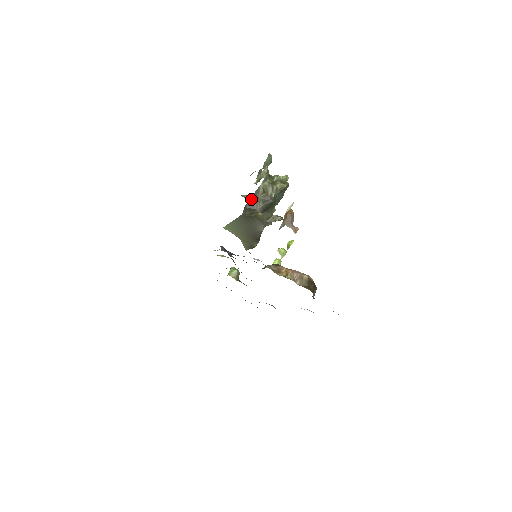
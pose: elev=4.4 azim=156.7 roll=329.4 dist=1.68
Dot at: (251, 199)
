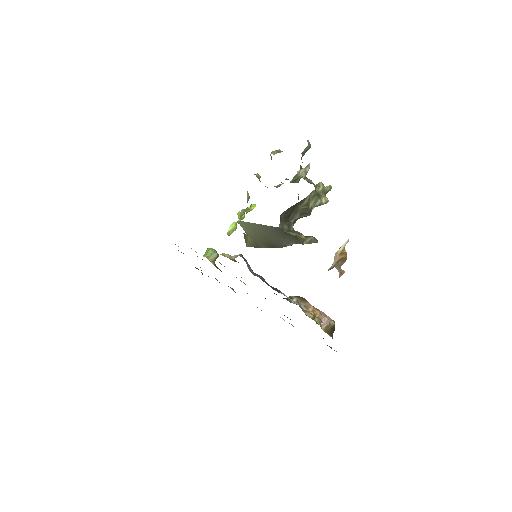
Dot at: (291, 208)
